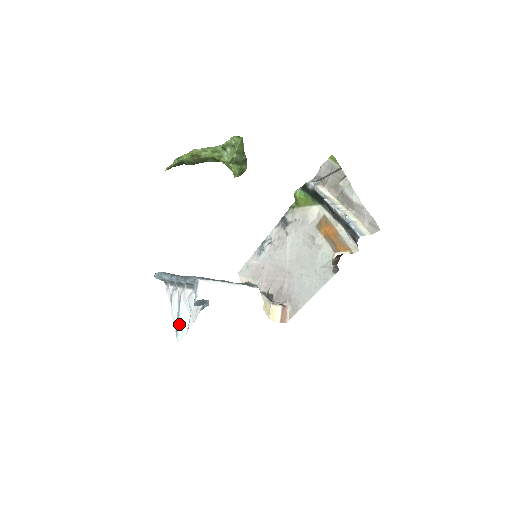
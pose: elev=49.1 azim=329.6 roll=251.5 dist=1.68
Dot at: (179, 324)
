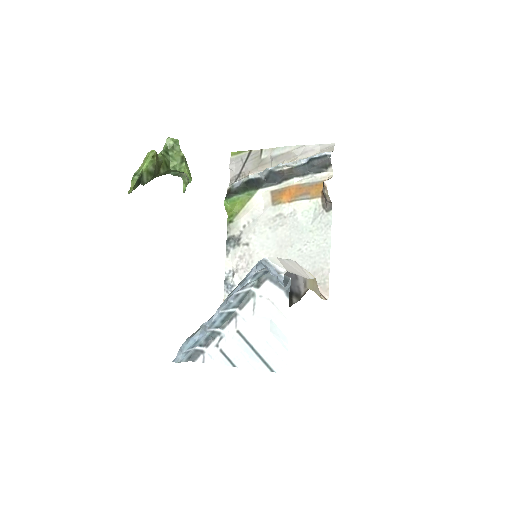
Dot at: (267, 355)
